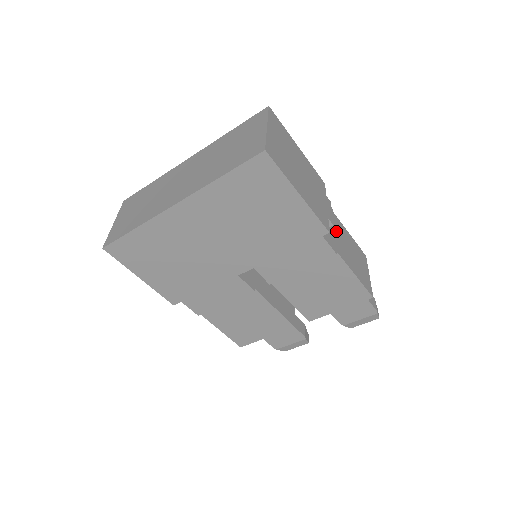
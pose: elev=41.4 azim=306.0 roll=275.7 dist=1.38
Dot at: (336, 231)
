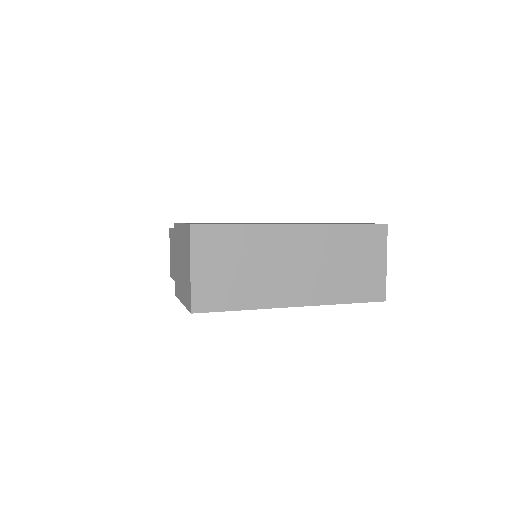
Dot at: occluded
